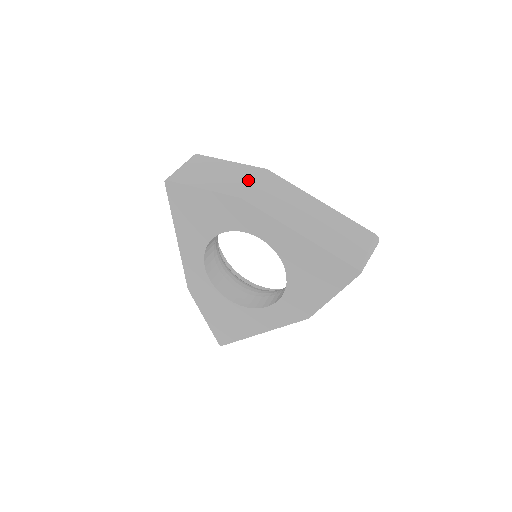
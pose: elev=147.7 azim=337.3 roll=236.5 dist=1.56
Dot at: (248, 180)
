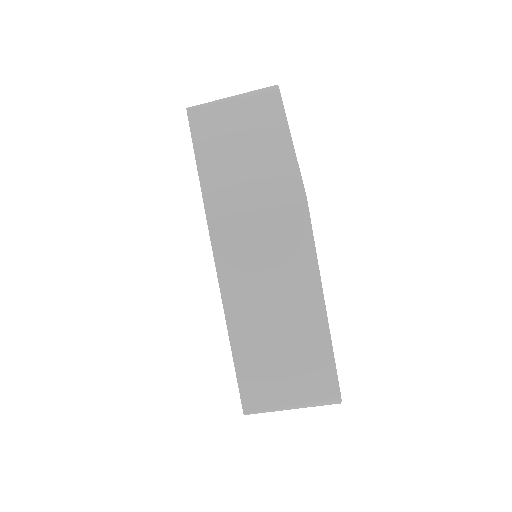
Dot at: (257, 196)
